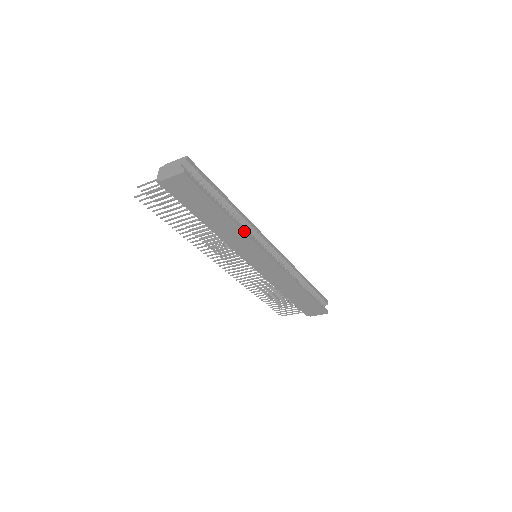
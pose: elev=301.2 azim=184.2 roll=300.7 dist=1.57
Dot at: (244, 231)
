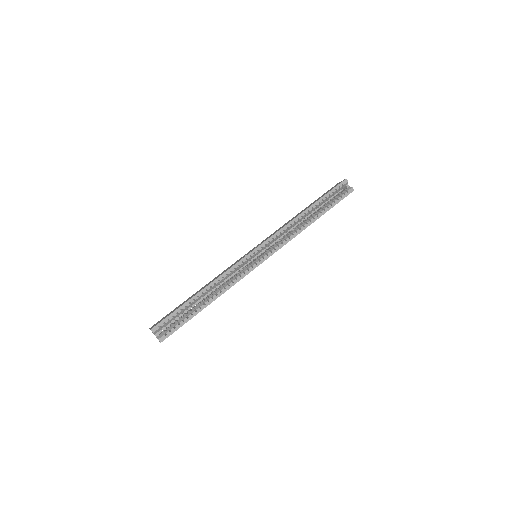
Dot at: (228, 289)
